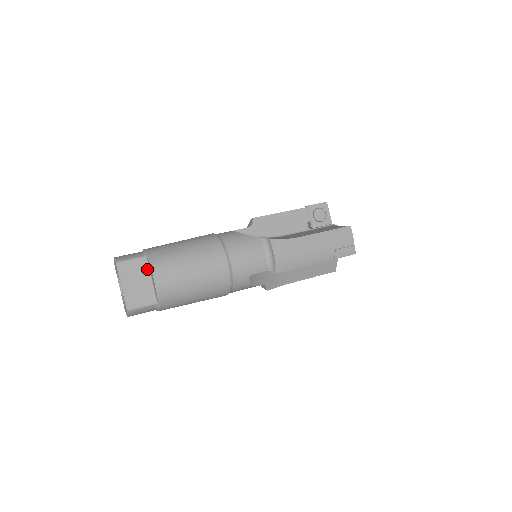
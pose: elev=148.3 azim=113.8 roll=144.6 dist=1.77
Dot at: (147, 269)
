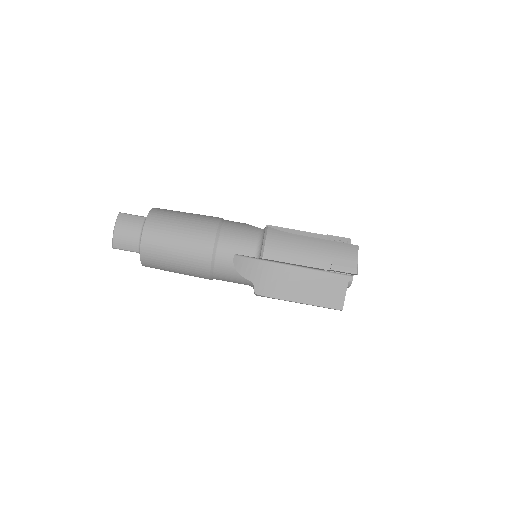
Dot at: occluded
